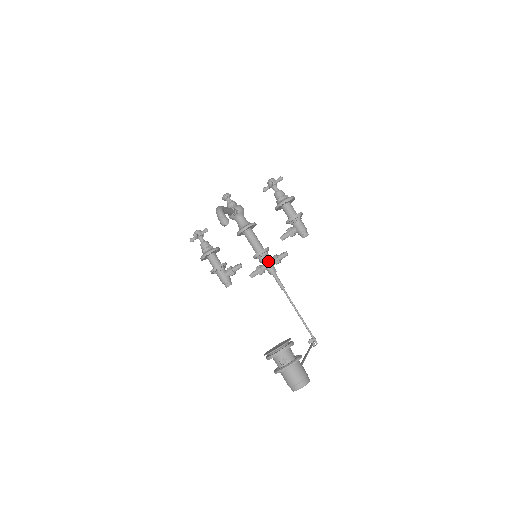
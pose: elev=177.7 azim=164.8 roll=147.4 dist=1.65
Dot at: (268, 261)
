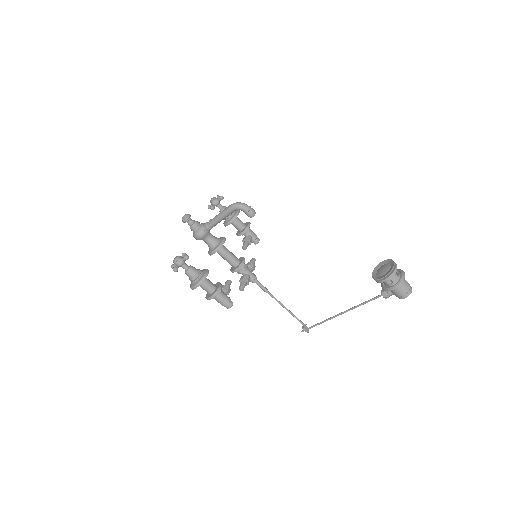
Dot at: (248, 269)
